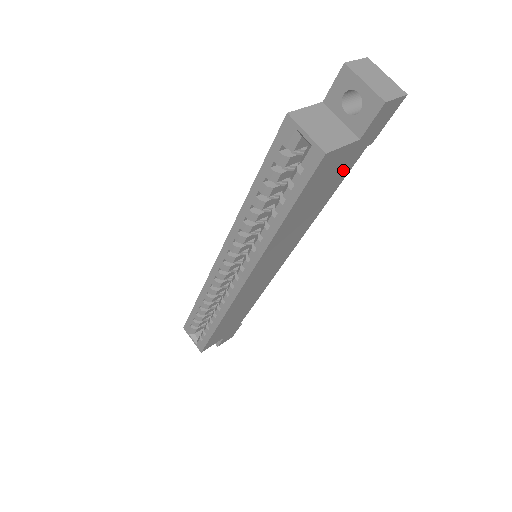
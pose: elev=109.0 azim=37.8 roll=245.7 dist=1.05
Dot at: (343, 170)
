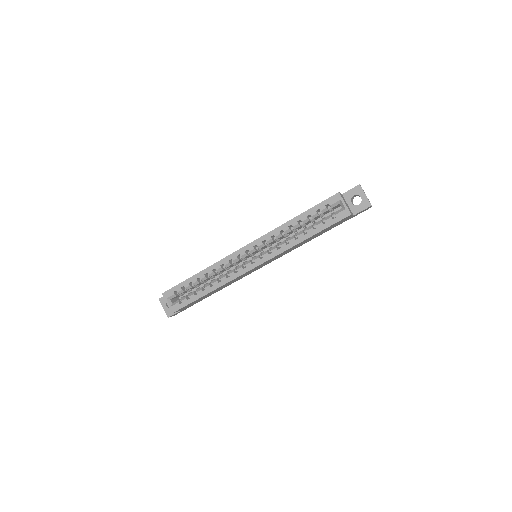
Dot at: (335, 226)
